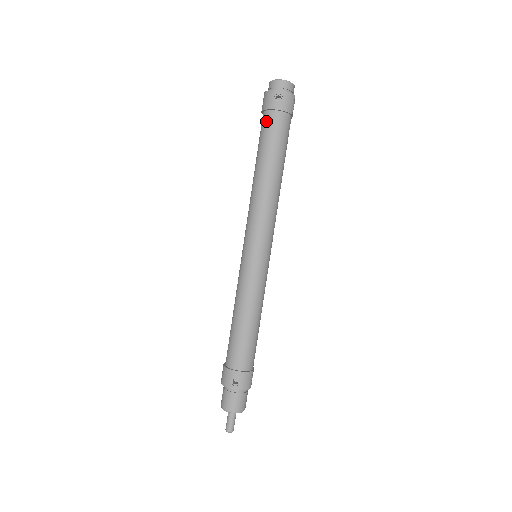
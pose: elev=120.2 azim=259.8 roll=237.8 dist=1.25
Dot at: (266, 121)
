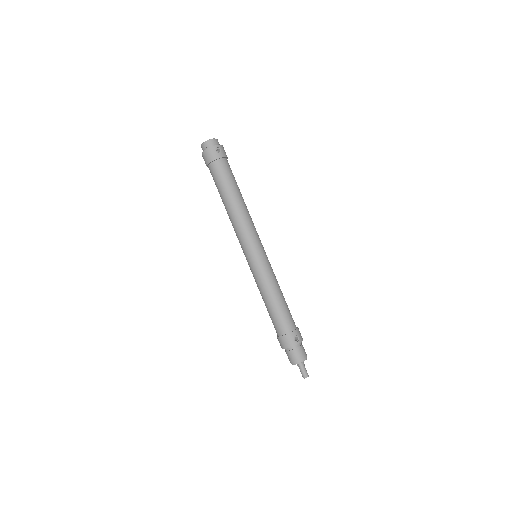
Dot at: (218, 168)
